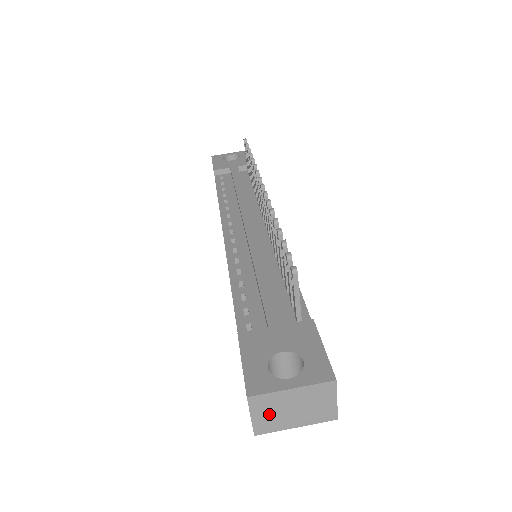
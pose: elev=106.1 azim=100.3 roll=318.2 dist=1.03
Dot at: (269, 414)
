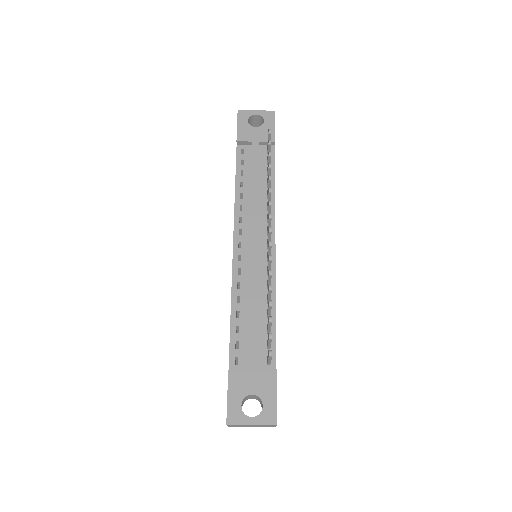
Dot at: occluded
